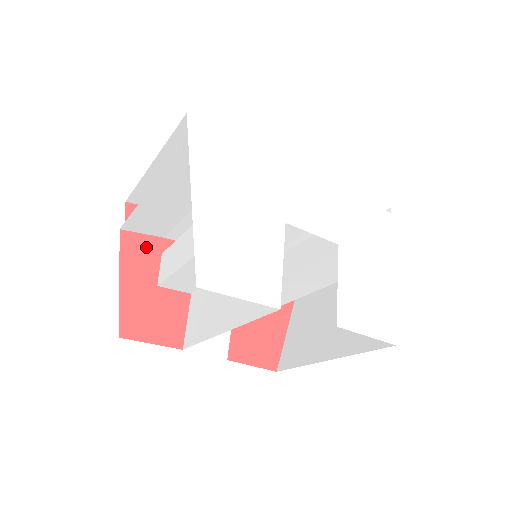
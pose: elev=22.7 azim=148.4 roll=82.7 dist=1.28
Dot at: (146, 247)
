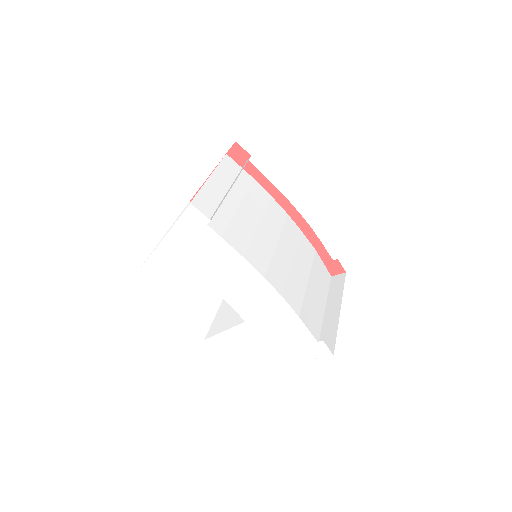
Dot at: occluded
